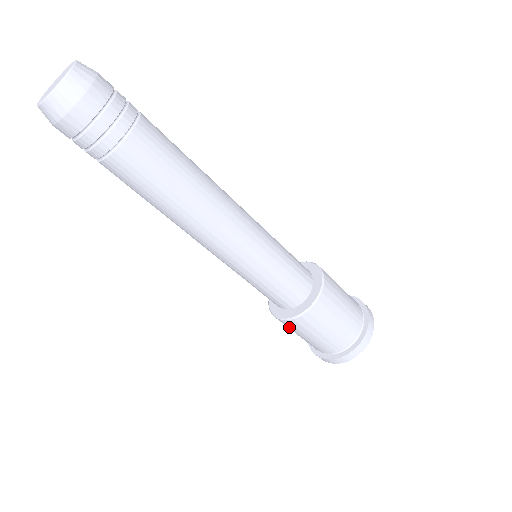
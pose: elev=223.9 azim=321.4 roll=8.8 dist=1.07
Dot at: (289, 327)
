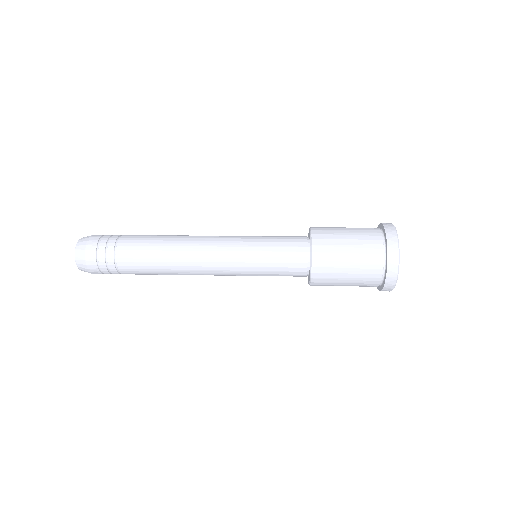
Dot at: occluded
